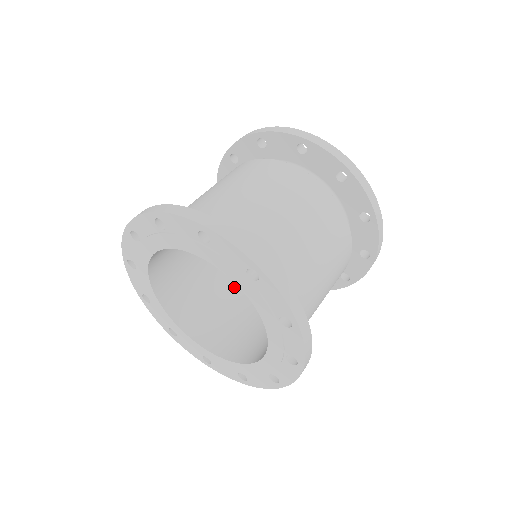
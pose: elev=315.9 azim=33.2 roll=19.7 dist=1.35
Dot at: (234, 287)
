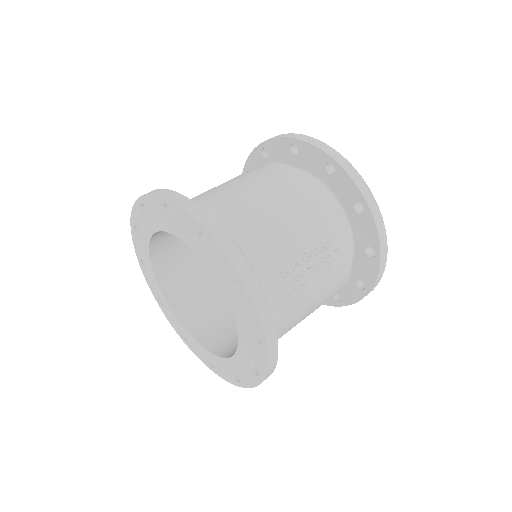
Dot at: occluded
